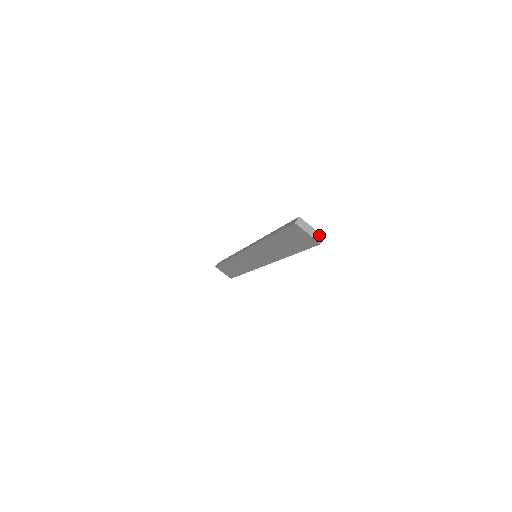
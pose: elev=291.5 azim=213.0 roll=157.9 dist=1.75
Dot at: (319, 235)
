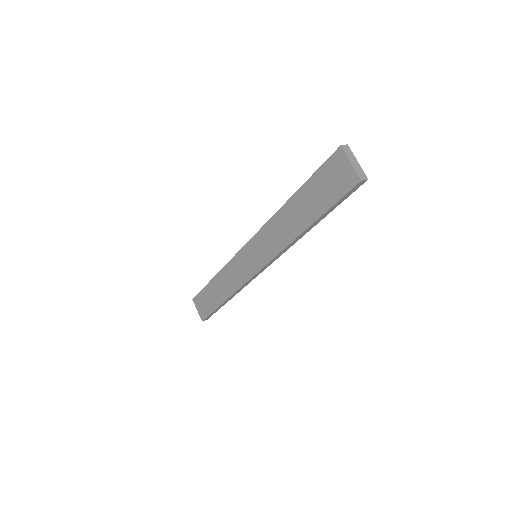
Dot at: (363, 173)
